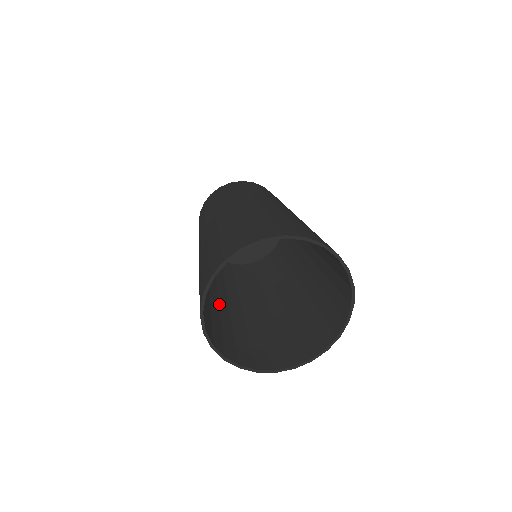
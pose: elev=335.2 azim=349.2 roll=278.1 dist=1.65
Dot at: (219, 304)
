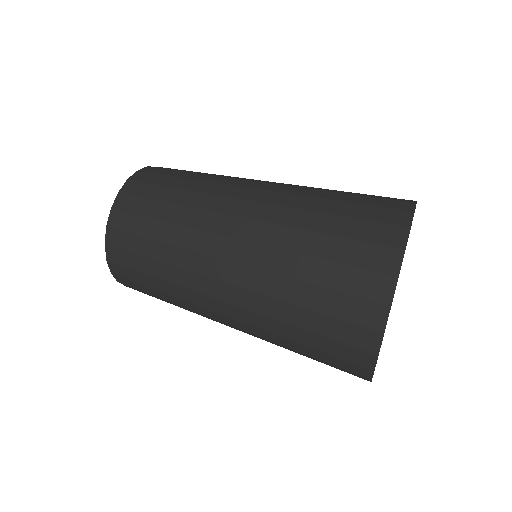
Dot at: occluded
